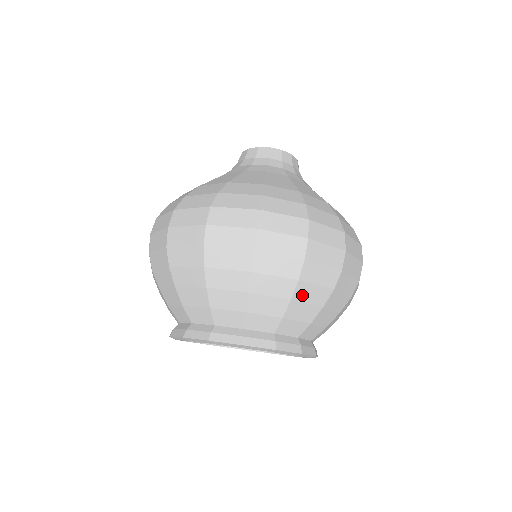
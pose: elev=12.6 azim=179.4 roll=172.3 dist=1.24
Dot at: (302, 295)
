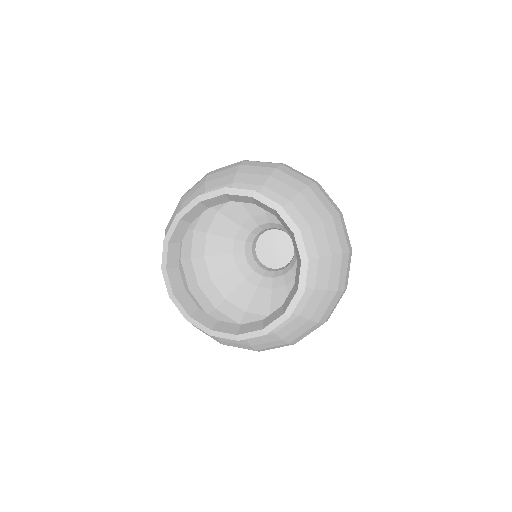
Dot at: (334, 264)
